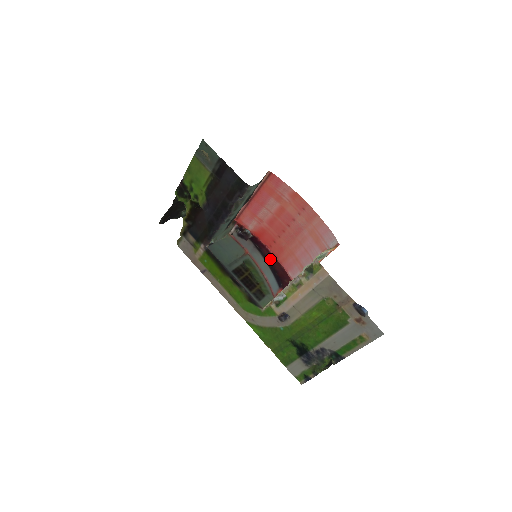
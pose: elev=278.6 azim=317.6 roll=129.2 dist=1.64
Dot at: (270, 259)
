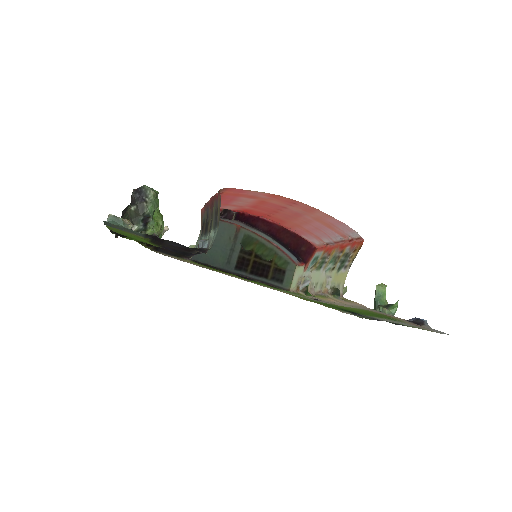
Dot at: (272, 233)
